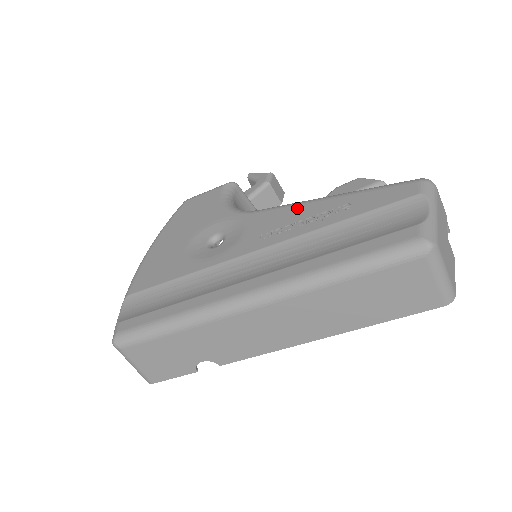
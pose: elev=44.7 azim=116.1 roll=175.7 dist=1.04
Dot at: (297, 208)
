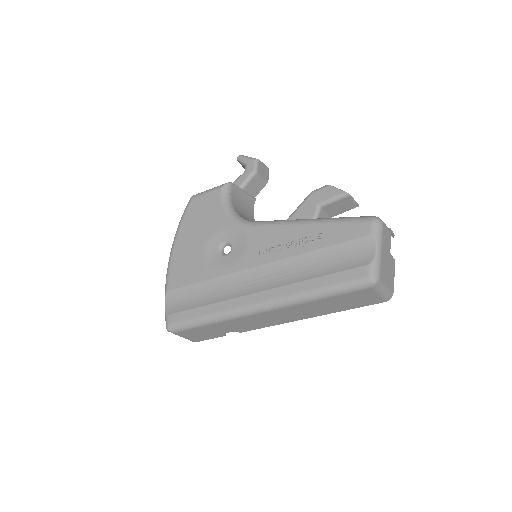
Dot at: (284, 229)
